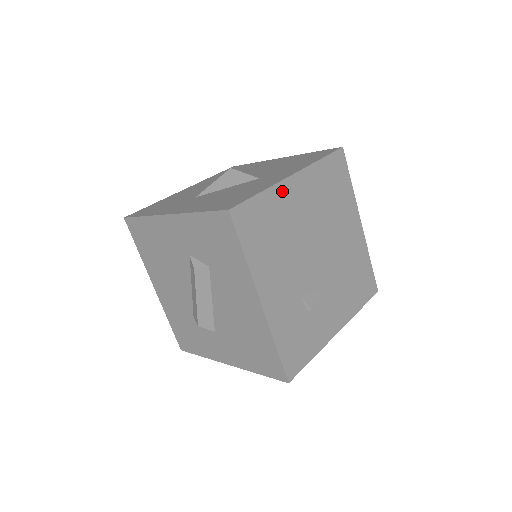
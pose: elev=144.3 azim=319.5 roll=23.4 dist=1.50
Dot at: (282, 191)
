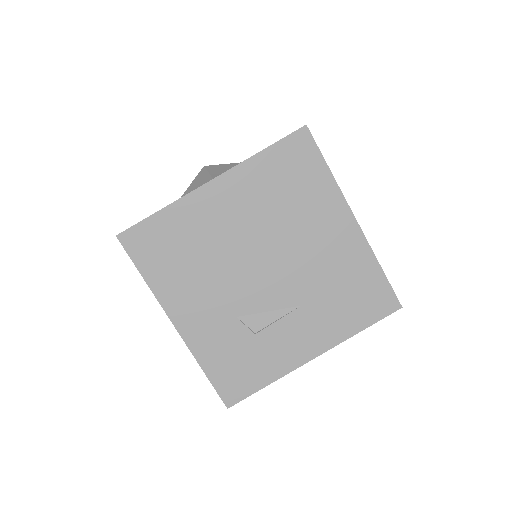
Dot at: (194, 203)
